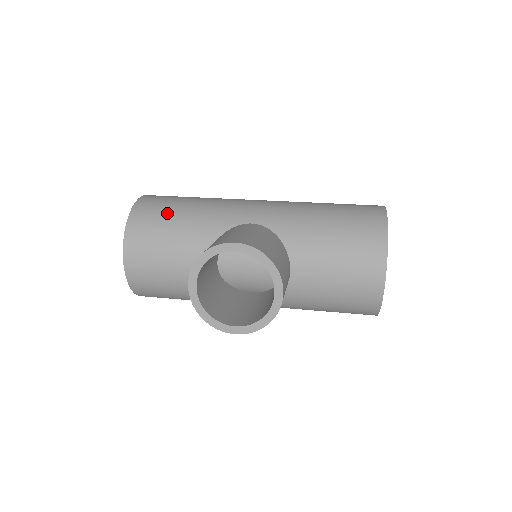
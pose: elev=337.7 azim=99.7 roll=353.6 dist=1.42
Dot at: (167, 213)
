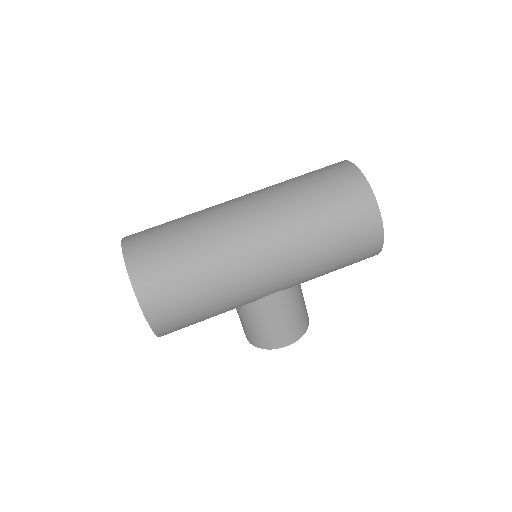
Dot at: (193, 322)
